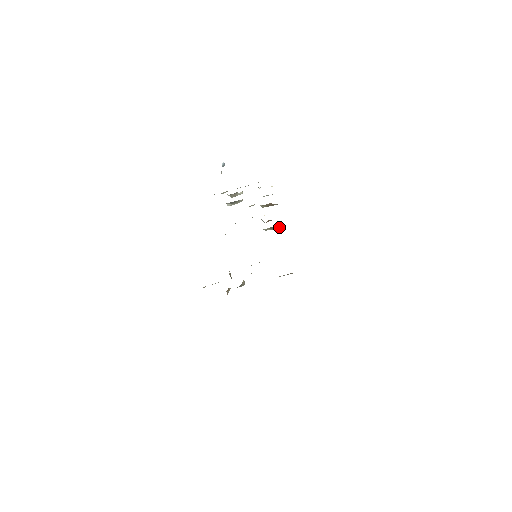
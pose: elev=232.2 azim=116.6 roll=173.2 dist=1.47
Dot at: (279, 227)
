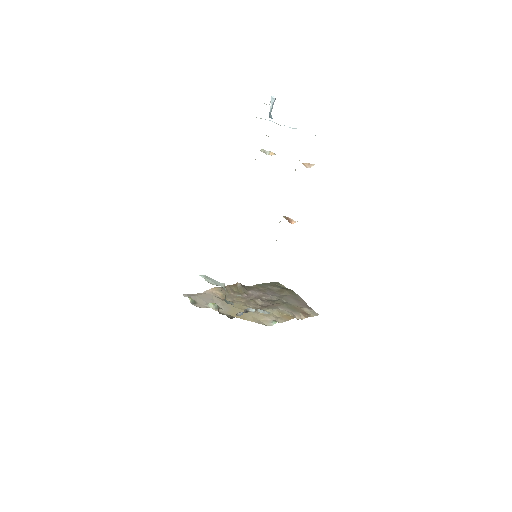
Dot at: occluded
